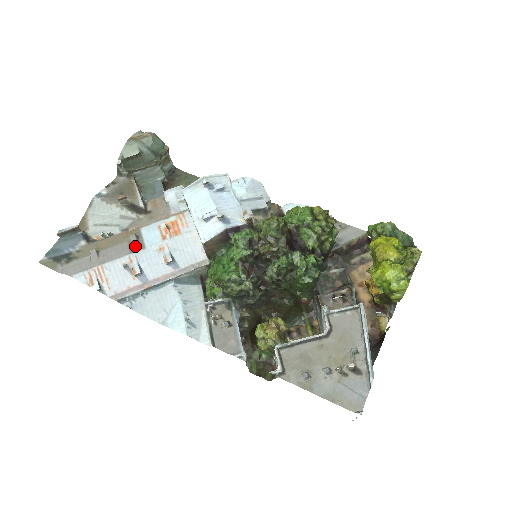
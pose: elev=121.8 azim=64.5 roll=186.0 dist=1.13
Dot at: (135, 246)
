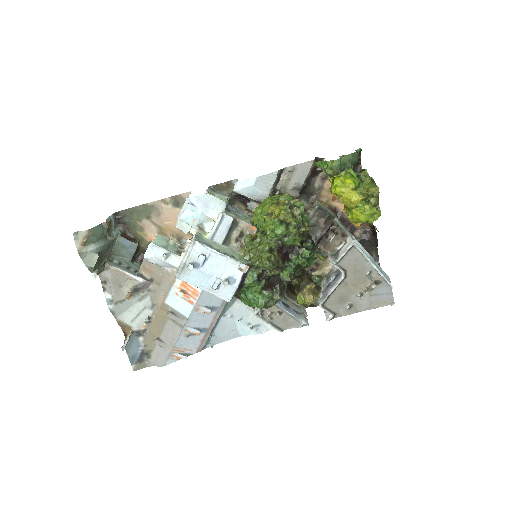
Dot at: (179, 321)
